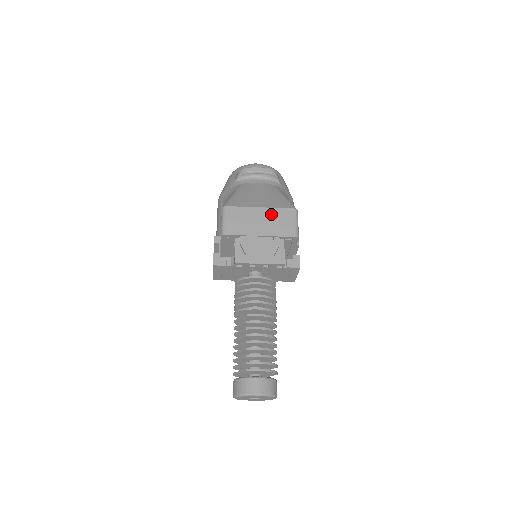
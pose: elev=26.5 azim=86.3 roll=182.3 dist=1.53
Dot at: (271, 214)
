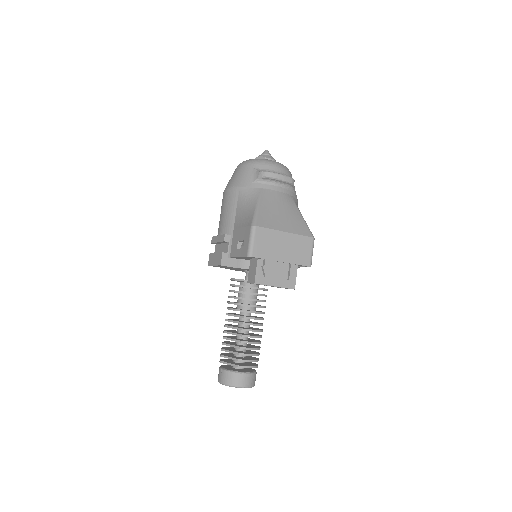
Dot at: (293, 241)
